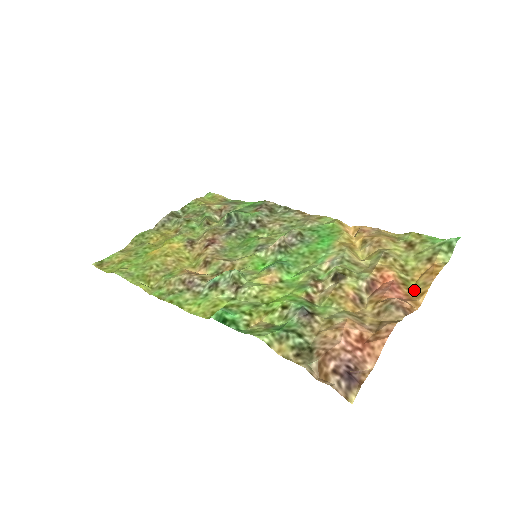
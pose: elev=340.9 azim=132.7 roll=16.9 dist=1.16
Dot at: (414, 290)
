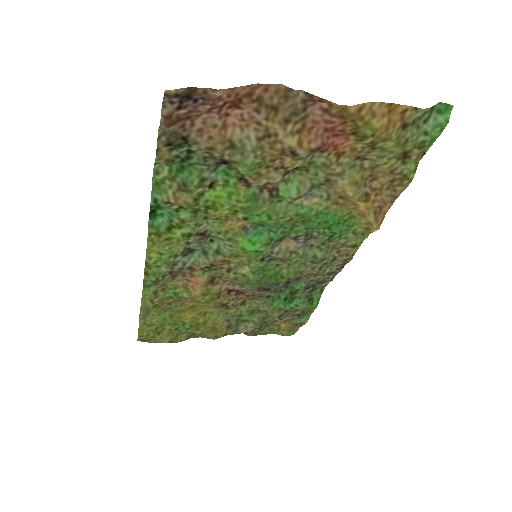
Dot at: (361, 125)
